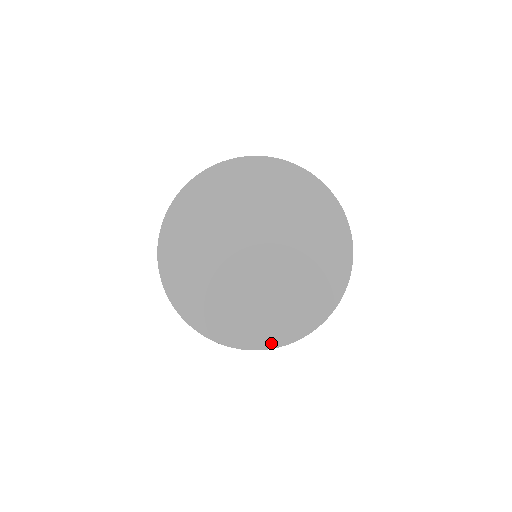
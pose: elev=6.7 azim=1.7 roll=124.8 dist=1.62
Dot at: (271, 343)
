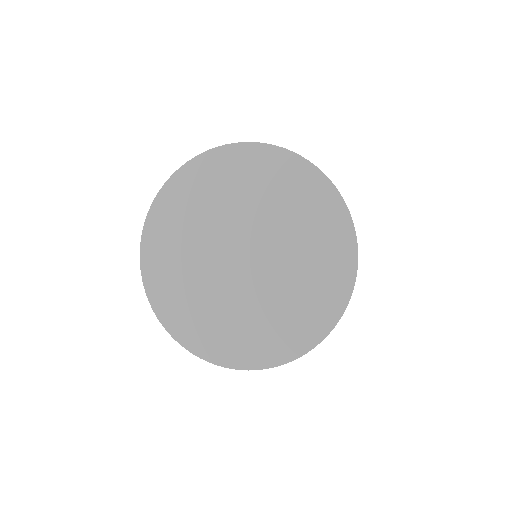
Dot at: (232, 362)
